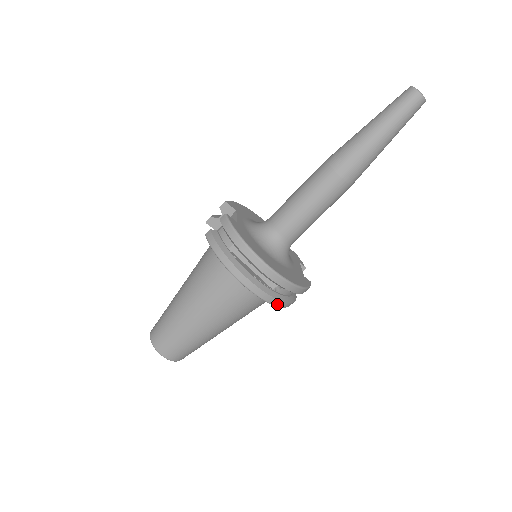
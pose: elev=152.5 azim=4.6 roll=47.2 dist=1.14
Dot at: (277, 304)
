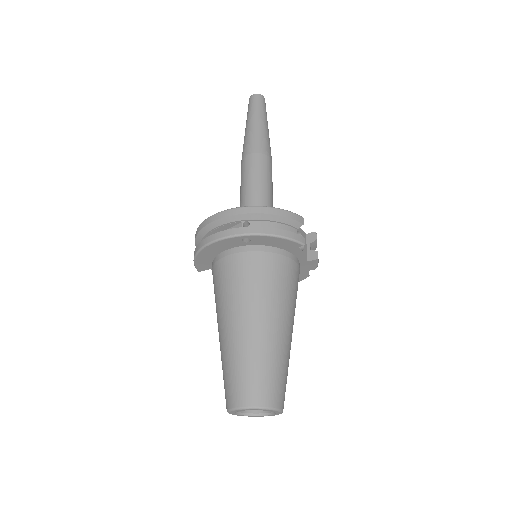
Dot at: (254, 232)
